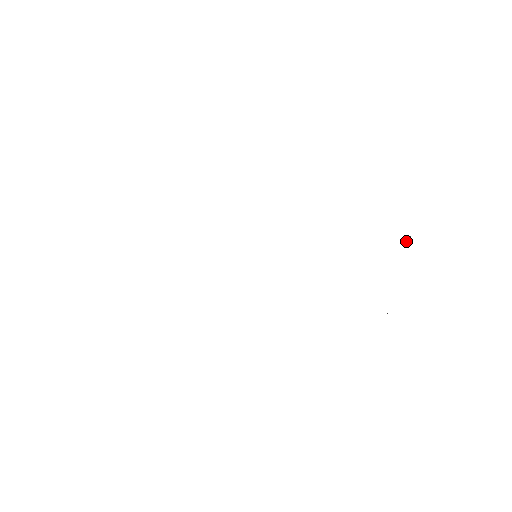
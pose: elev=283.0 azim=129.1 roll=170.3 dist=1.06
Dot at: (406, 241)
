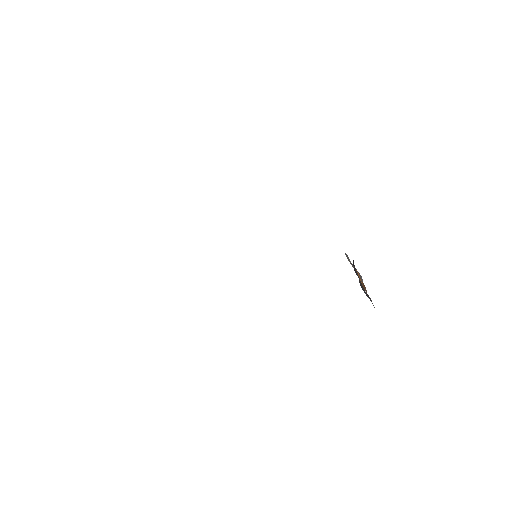
Dot at: occluded
